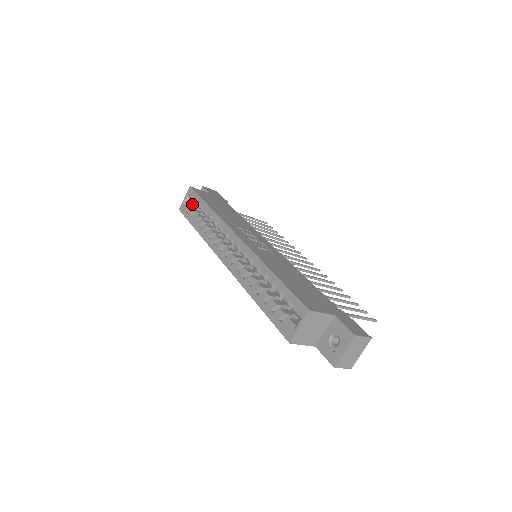
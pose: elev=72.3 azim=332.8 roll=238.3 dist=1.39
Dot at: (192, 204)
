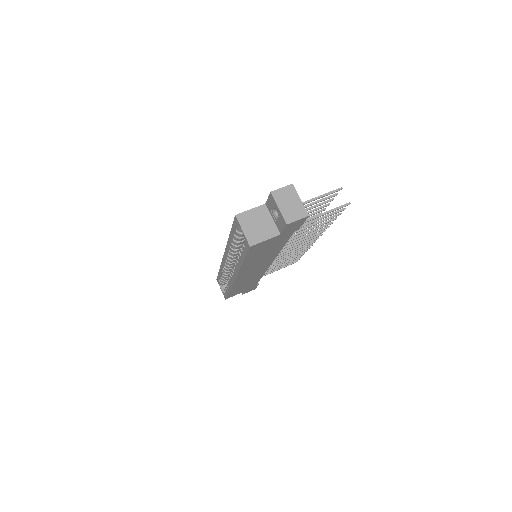
Dot at: occluded
